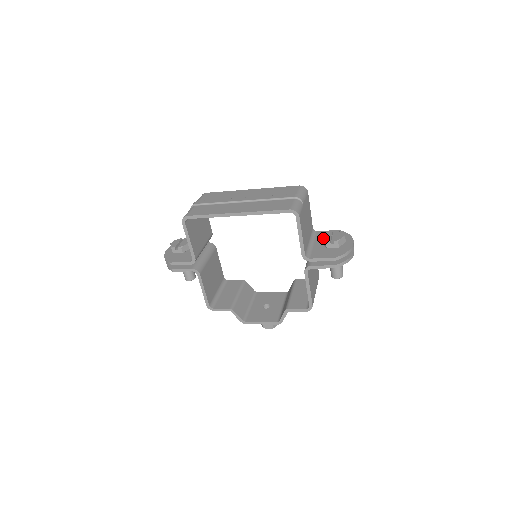
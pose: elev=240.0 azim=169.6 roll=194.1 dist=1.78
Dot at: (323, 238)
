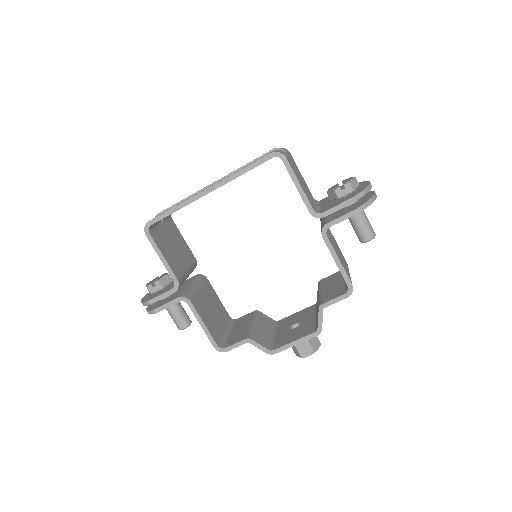
Dot at: (329, 190)
